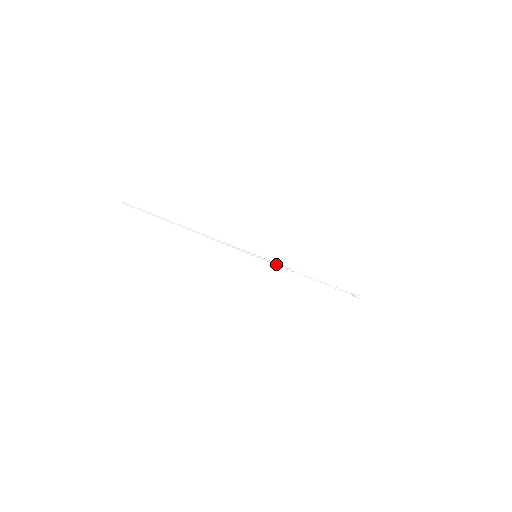
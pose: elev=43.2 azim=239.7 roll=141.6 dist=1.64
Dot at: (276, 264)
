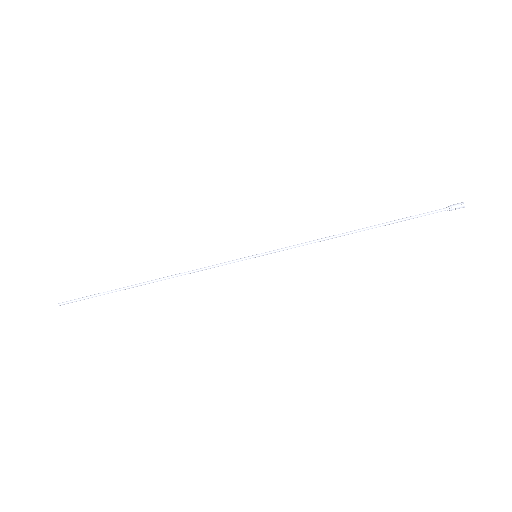
Dot at: (291, 248)
